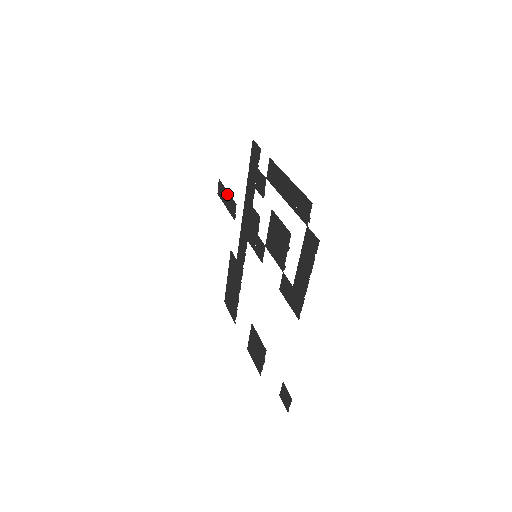
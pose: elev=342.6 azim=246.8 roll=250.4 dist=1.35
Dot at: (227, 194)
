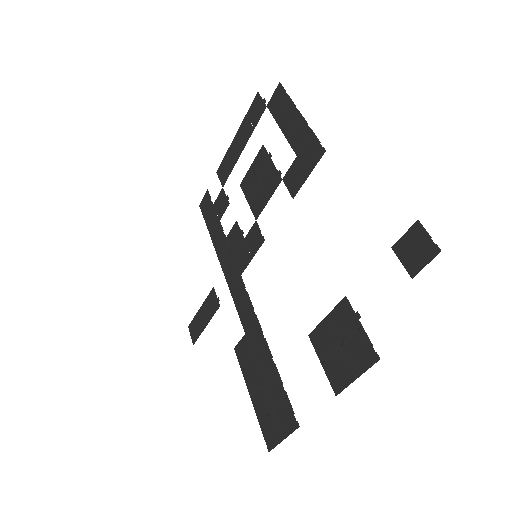
Dot at: (201, 309)
